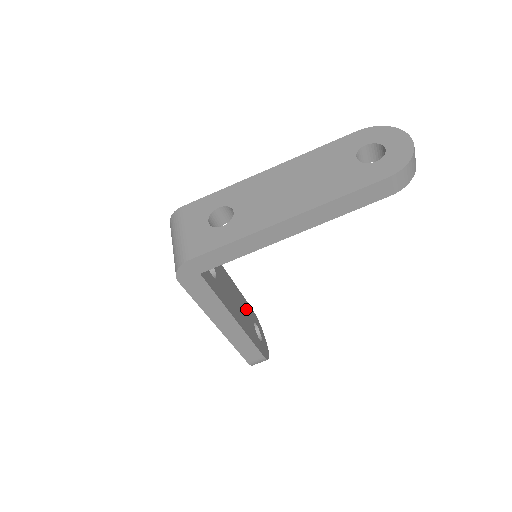
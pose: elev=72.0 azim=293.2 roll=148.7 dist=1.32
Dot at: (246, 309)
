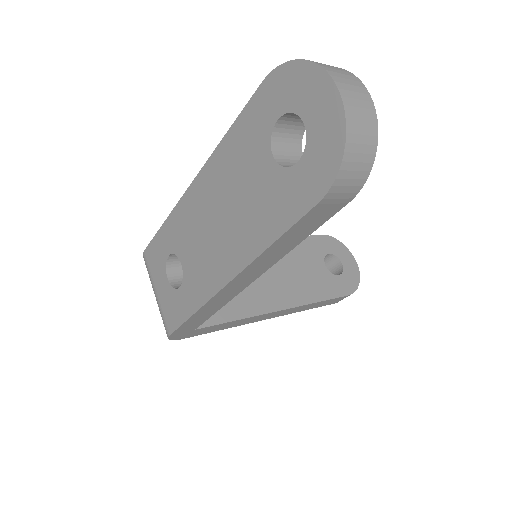
Dot at: (305, 255)
